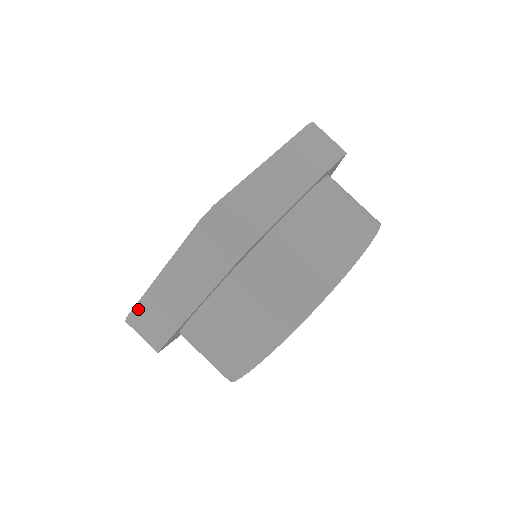
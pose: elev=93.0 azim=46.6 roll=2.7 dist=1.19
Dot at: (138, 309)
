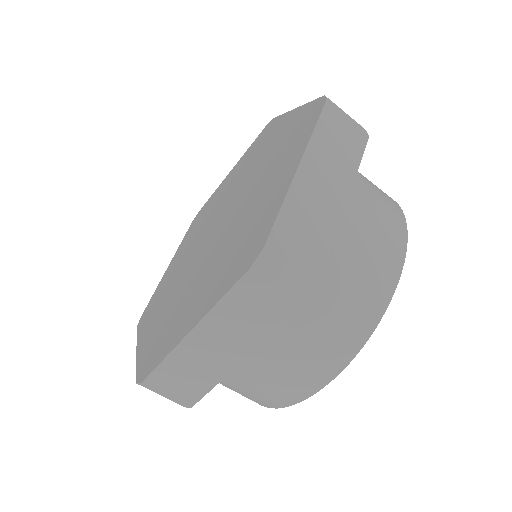
Dot at: (159, 372)
